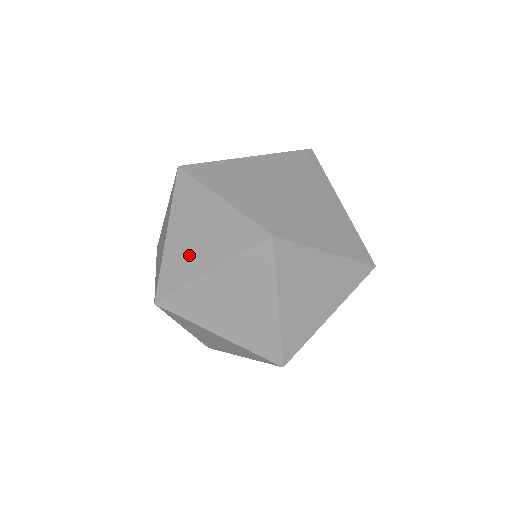
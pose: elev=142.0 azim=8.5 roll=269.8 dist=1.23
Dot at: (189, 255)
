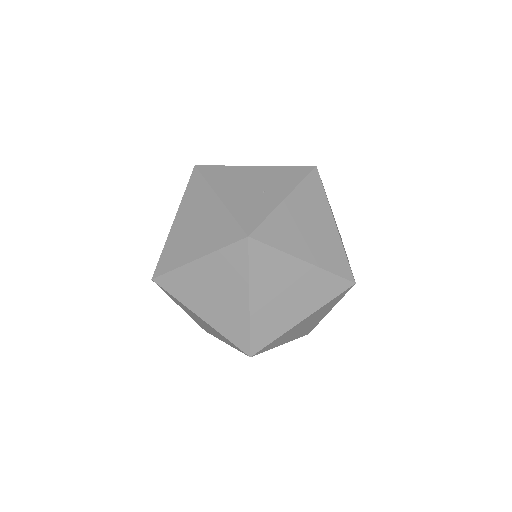
Dot at: (256, 198)
